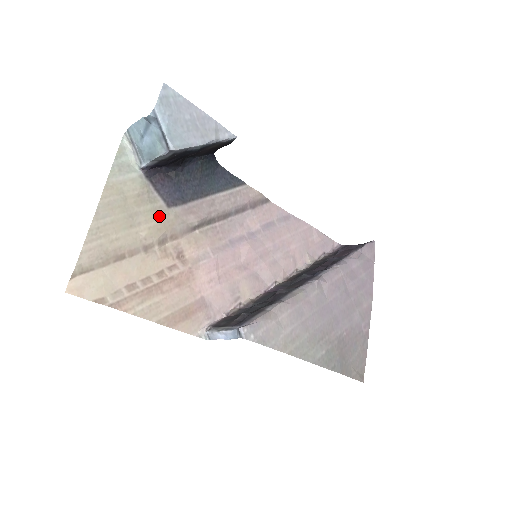
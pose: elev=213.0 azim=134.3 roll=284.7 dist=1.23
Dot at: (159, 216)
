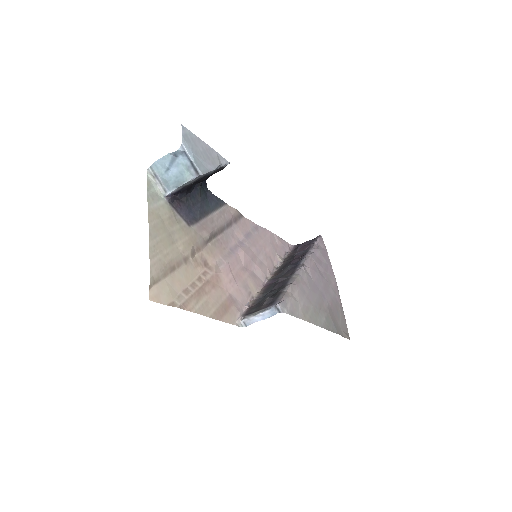
Dot at: (186, 233)
